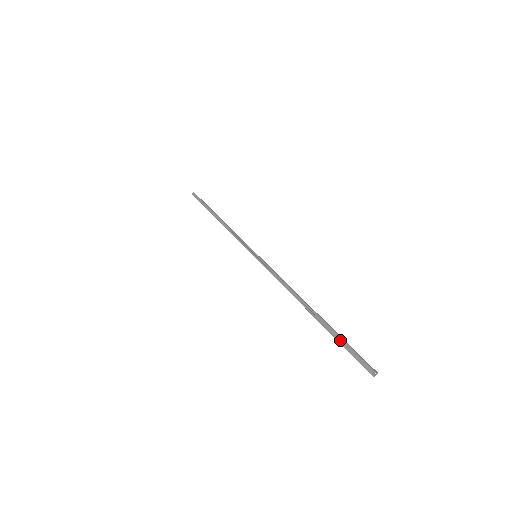
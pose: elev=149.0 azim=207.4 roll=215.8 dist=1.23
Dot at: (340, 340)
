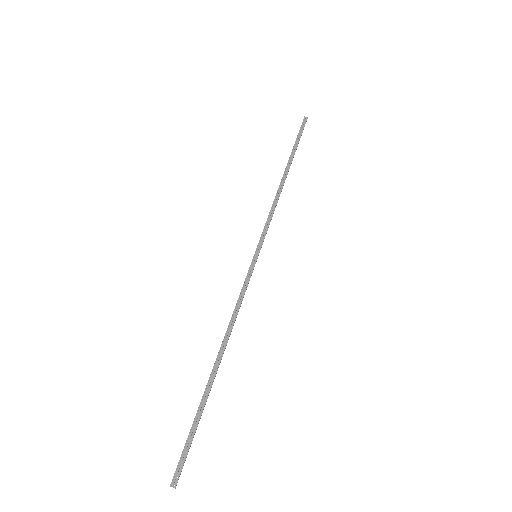
Dot at: (196, 422)
